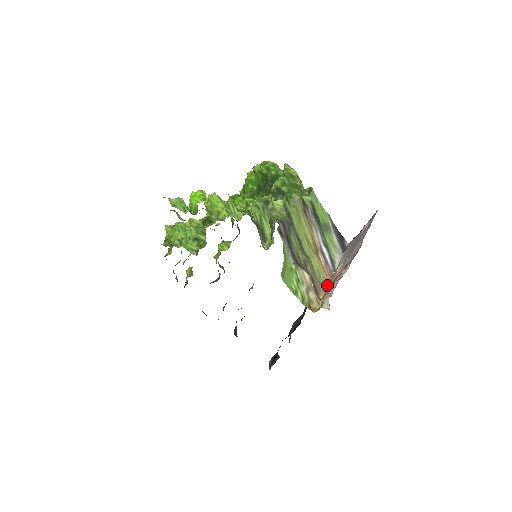
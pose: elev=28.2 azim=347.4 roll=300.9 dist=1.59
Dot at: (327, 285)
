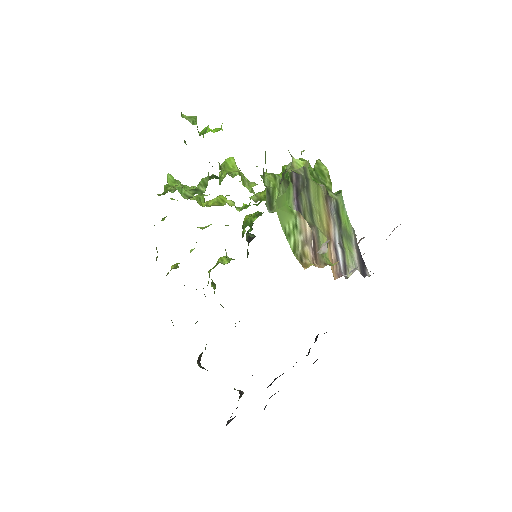
Dot at: (331, 264)
